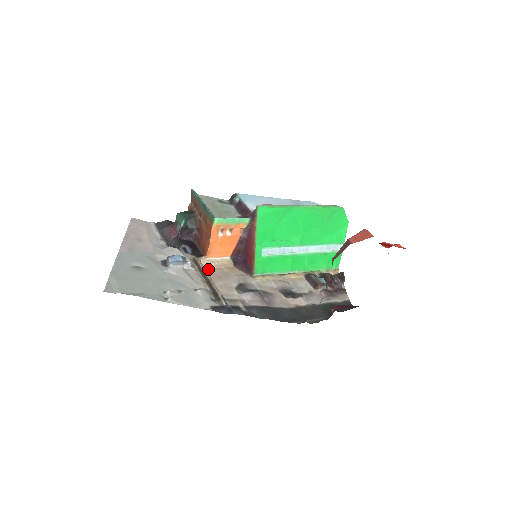
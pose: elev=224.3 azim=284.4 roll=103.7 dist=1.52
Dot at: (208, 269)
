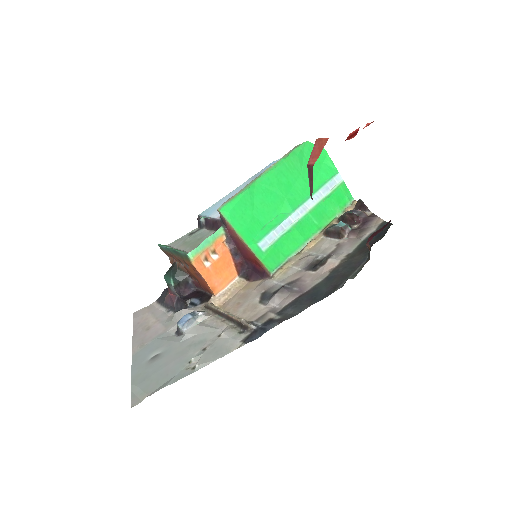
Dot at: (224, 305)
